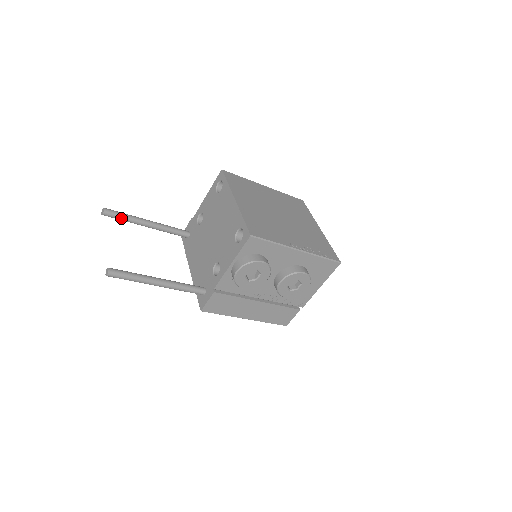
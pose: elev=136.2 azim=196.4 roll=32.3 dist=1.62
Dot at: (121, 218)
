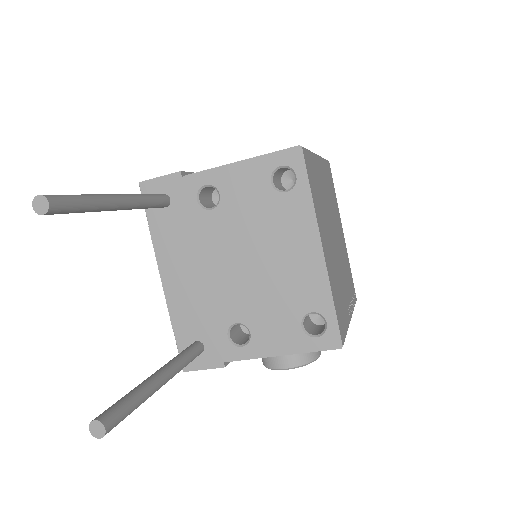
Dot at: (76, 212)
